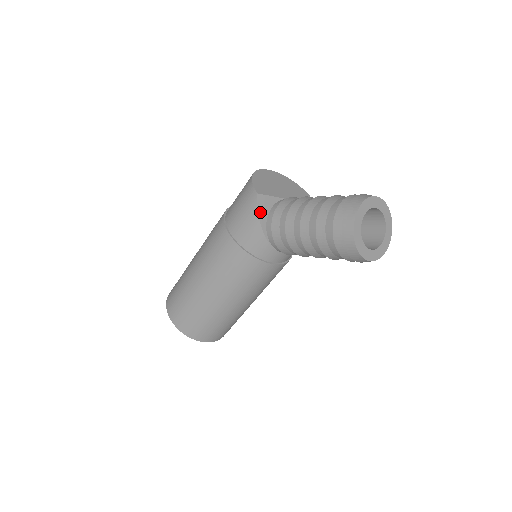
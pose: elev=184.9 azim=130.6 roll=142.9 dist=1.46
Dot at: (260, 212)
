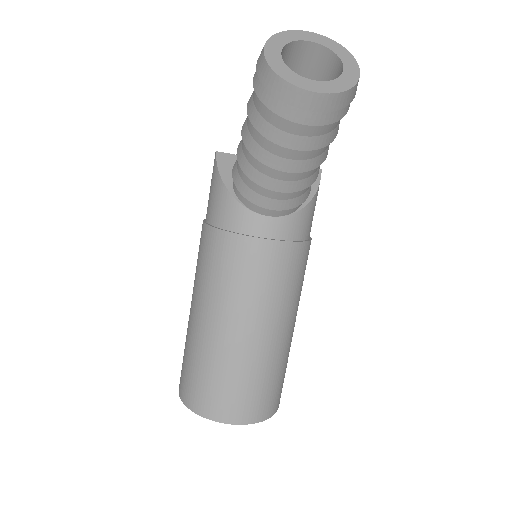
Dot at: (221, 169)
